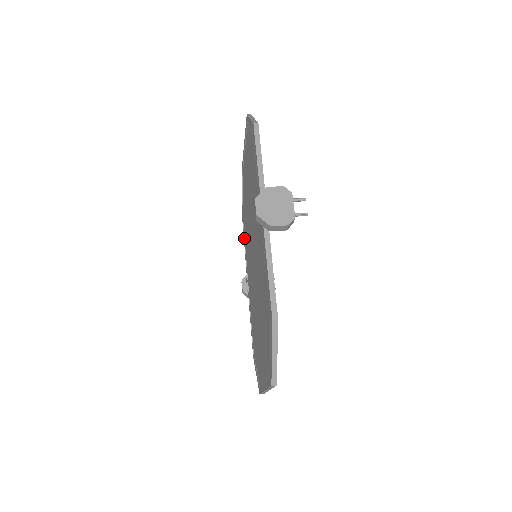
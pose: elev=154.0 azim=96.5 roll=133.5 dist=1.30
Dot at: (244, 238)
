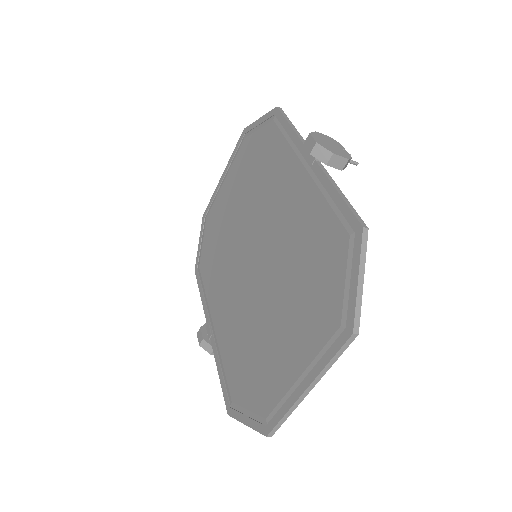
Dot at: (201, 284)
